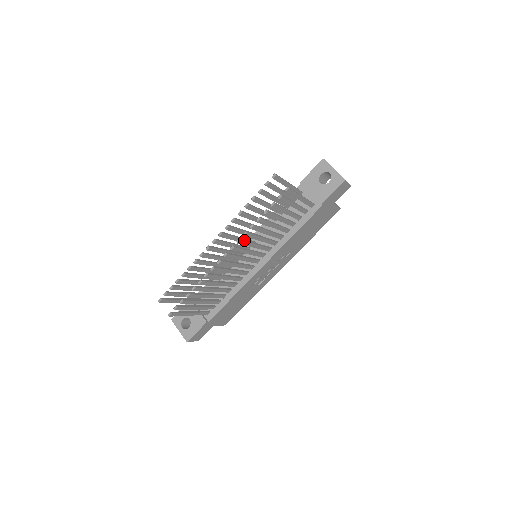
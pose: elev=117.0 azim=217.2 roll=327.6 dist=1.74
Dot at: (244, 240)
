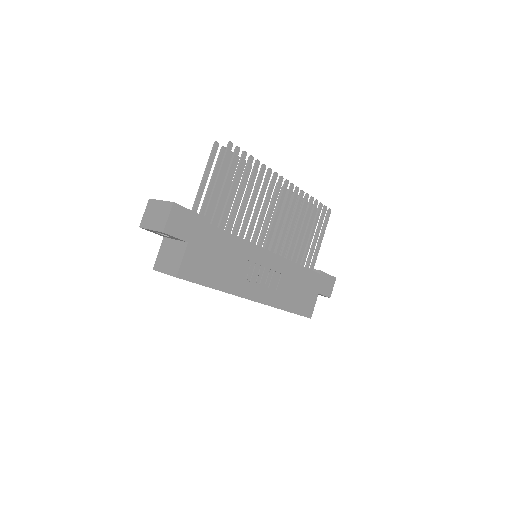
Dot at: (296, 197)
